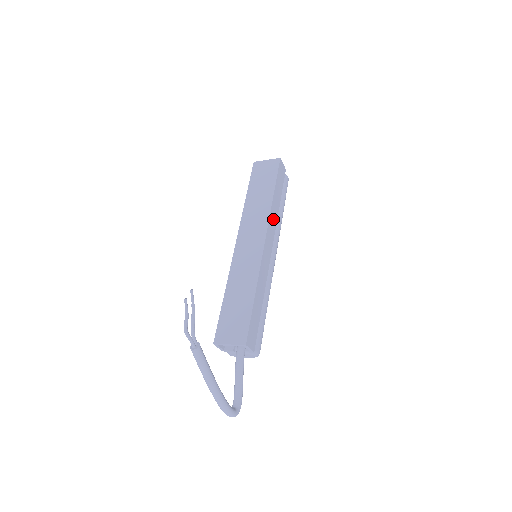
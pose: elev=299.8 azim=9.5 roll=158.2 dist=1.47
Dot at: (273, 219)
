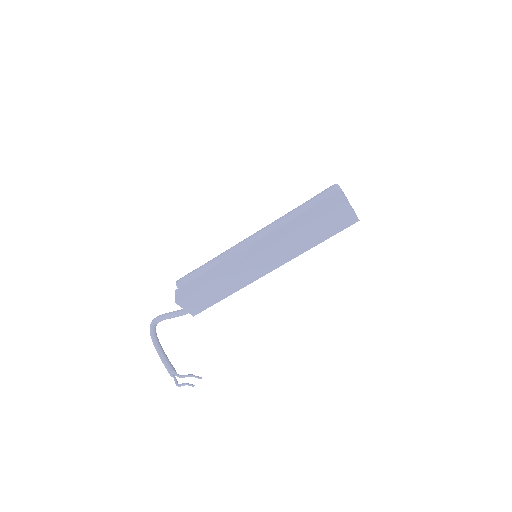
Dot at: occluded
